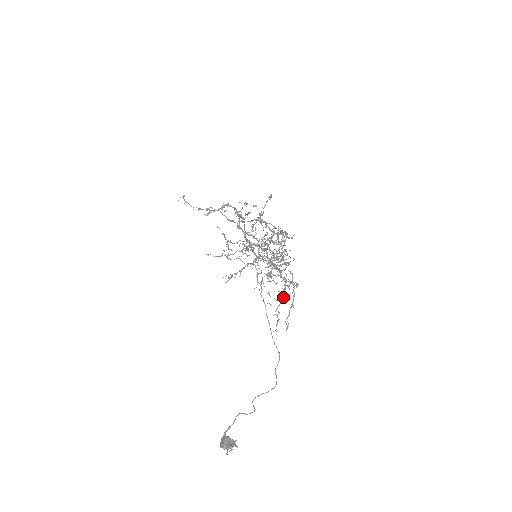
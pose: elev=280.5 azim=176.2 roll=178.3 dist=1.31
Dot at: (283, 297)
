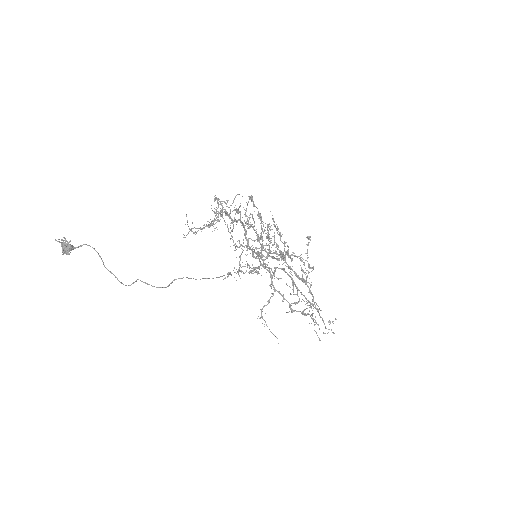
Dot at: occluded
